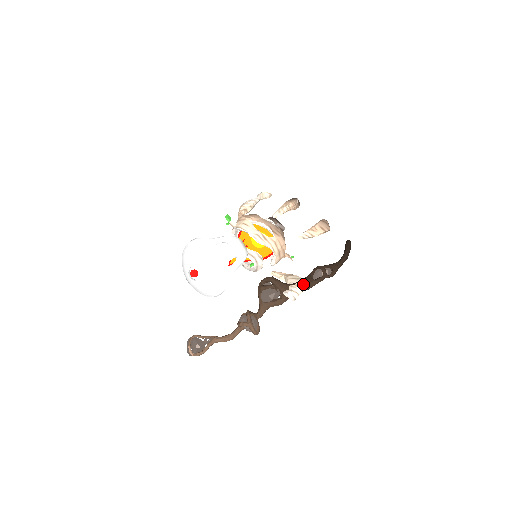
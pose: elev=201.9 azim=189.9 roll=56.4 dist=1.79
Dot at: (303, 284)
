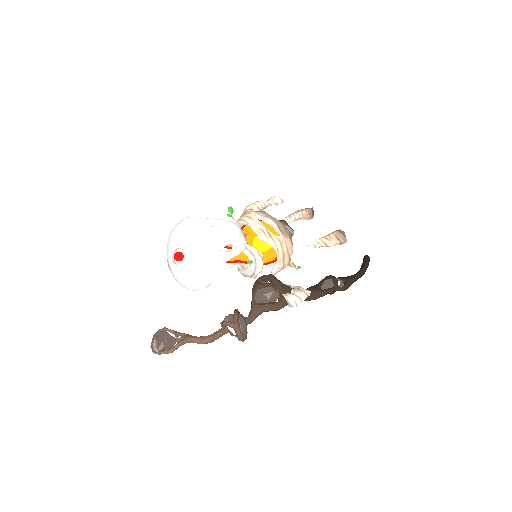
Dot at: (308, 290)
